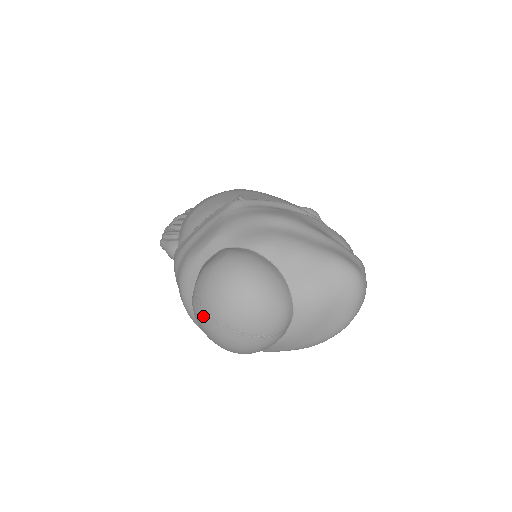
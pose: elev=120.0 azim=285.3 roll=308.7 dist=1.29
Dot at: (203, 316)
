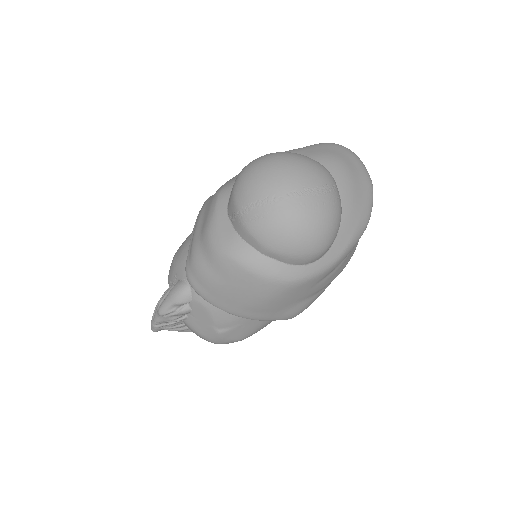
Dot at: (267, 210)
